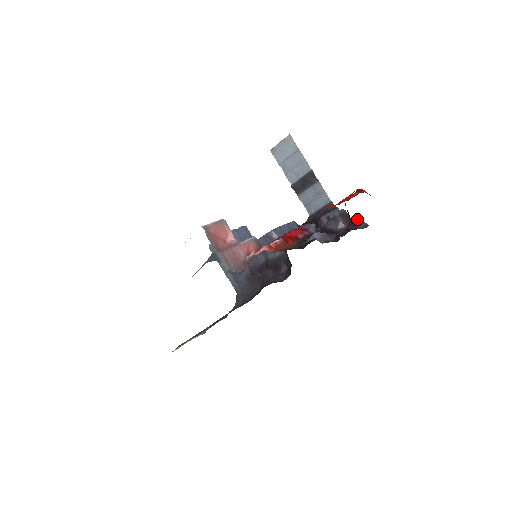
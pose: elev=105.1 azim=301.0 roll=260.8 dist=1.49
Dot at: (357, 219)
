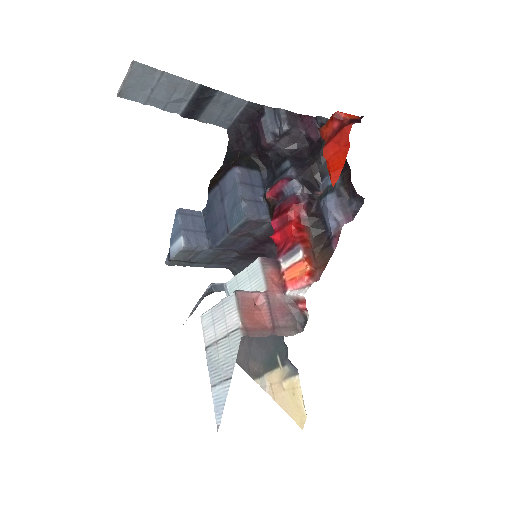
Dot at: (317, 121)
